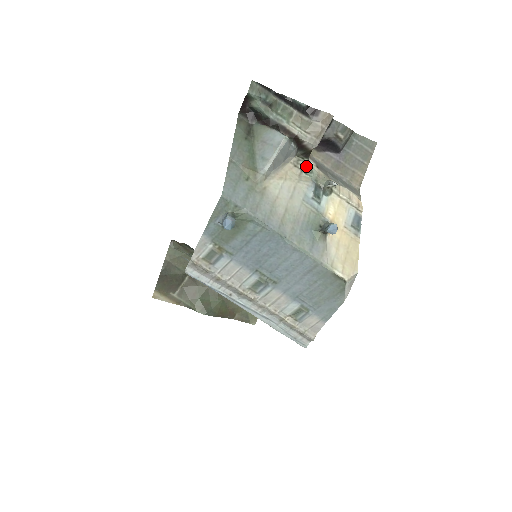
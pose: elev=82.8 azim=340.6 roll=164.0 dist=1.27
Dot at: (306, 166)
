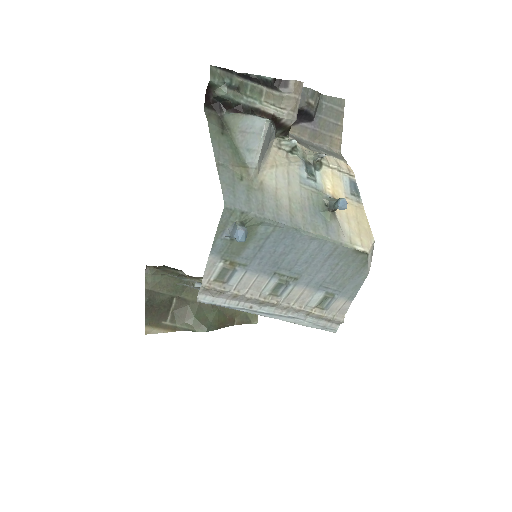
Dot at: (290, 145)
